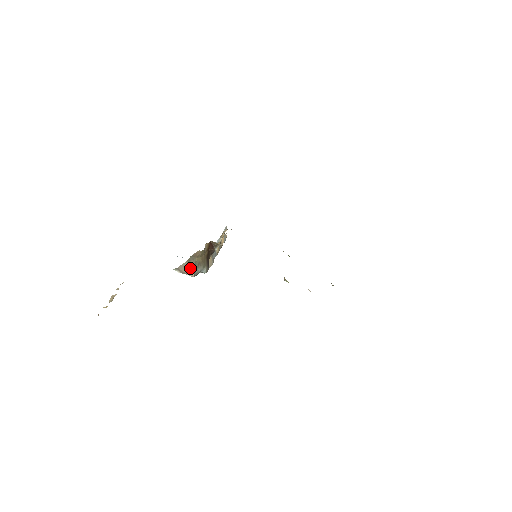
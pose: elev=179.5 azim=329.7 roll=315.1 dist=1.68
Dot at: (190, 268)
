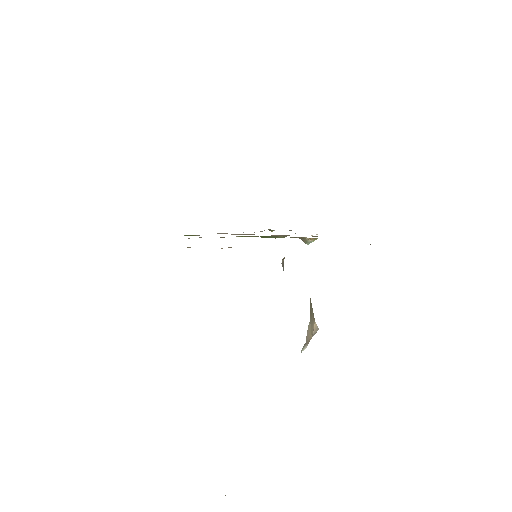
Dot at: (313, 322)
